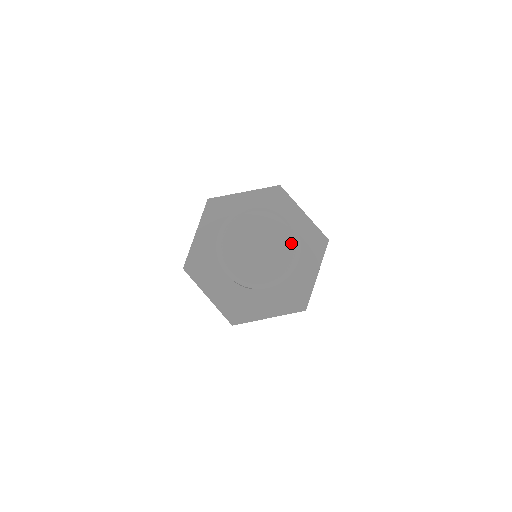
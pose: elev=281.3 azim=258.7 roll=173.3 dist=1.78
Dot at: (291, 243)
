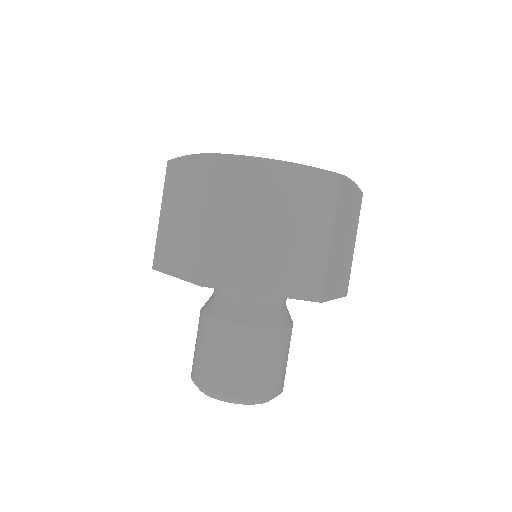
Dot at: occluded
